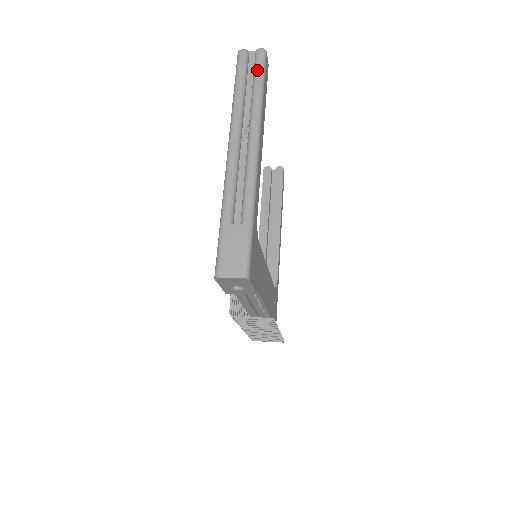
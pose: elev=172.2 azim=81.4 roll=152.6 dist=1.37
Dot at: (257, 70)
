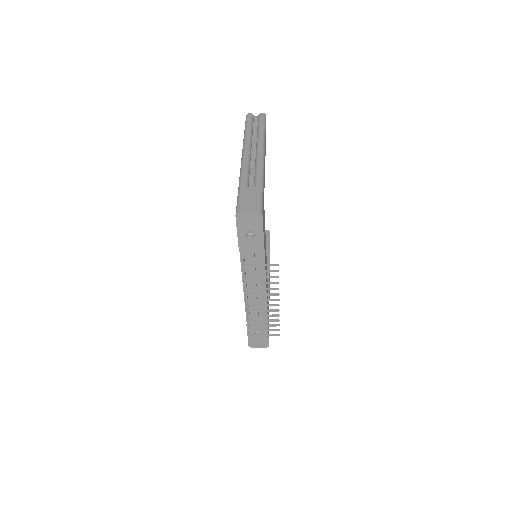
Dot at: (260, 121)
